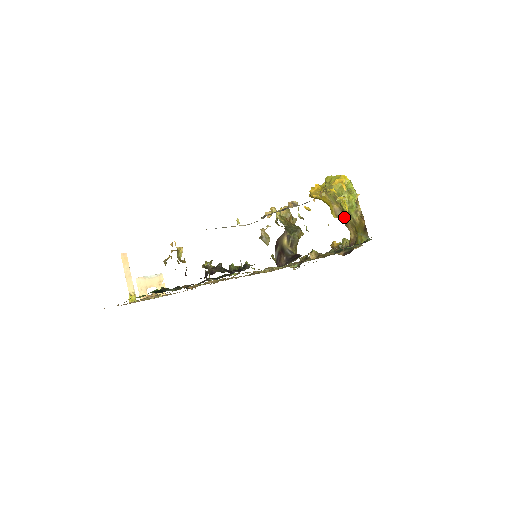
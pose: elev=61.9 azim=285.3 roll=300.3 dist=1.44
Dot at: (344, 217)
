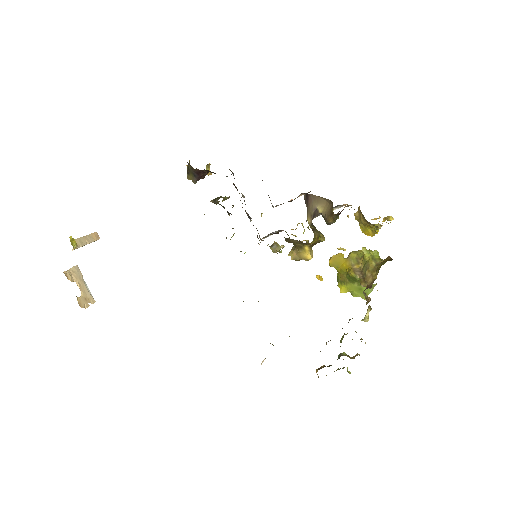
Dot at: (363, 273)
